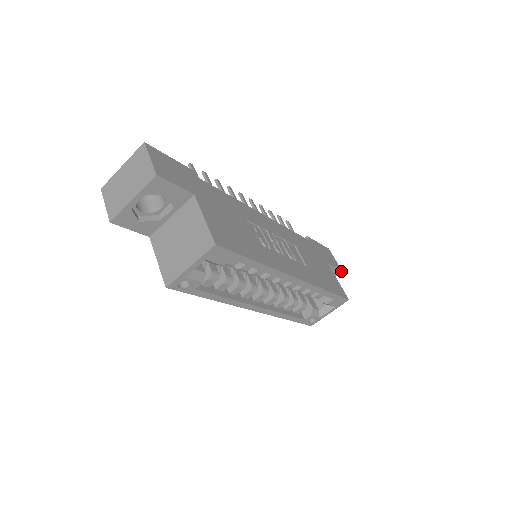
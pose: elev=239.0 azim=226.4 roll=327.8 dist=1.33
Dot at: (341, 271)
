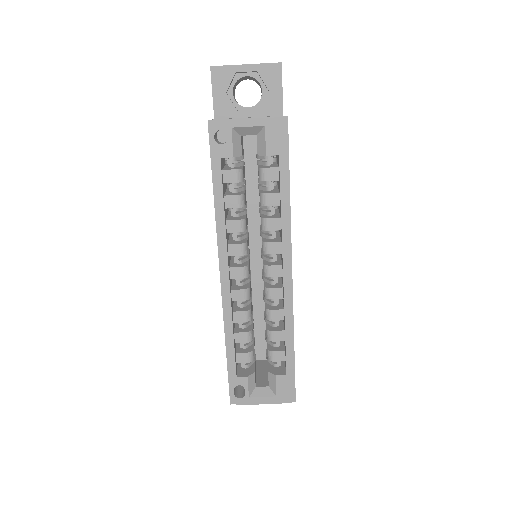
Dot at: occluded
